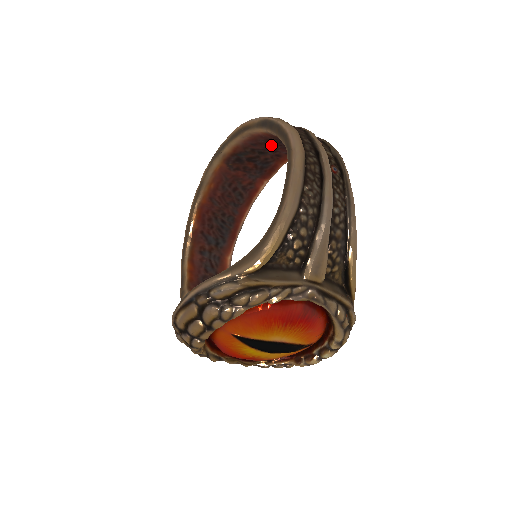
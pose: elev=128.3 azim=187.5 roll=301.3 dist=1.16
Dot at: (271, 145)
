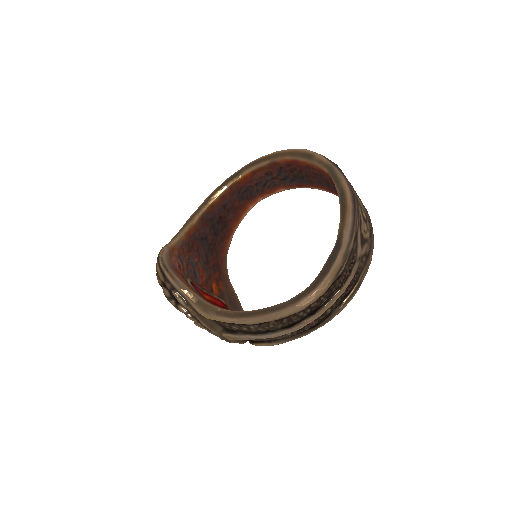
Dot at: occluded
